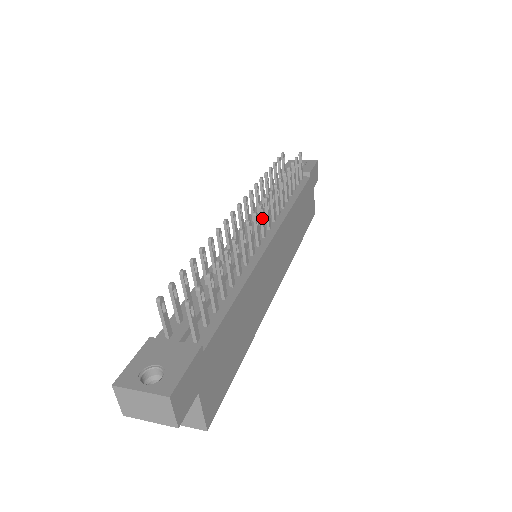
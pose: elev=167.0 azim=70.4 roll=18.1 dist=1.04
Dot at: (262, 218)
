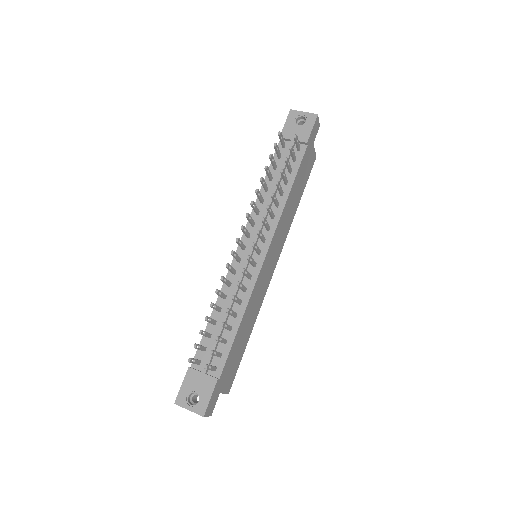
Dot at: (256, 250)
